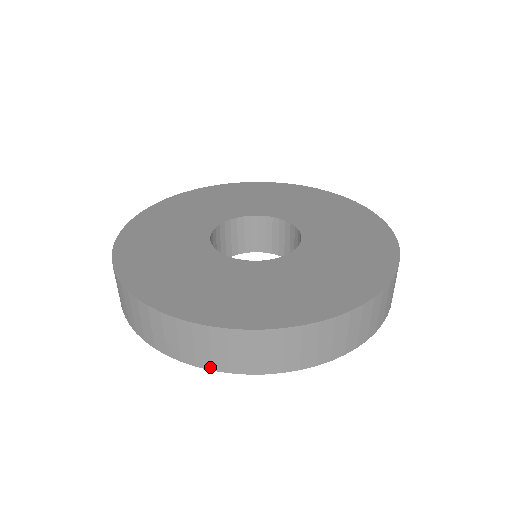
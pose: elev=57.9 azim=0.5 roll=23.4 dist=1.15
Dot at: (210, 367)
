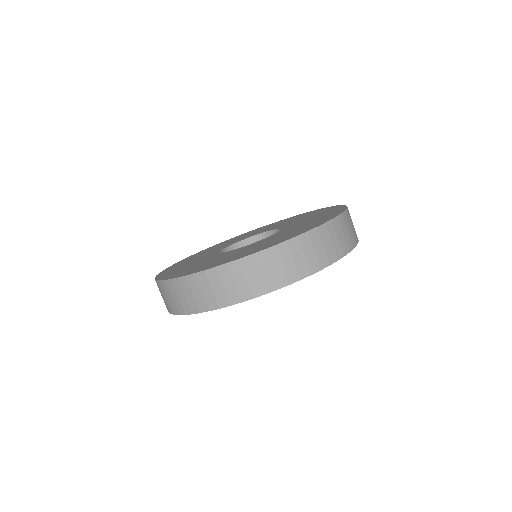
Dot at: (198, 310)
